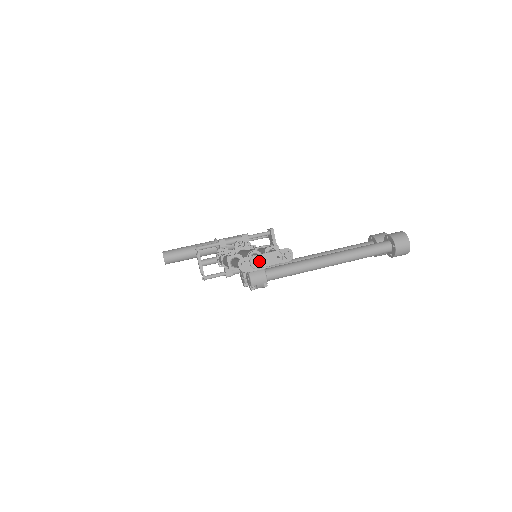
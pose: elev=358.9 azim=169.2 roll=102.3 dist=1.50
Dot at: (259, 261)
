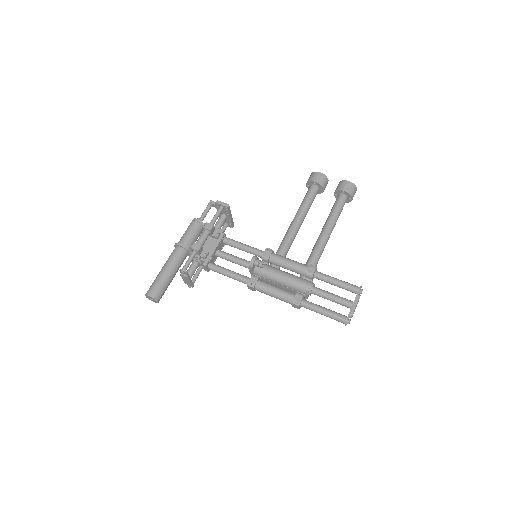
Dot at: occluded
